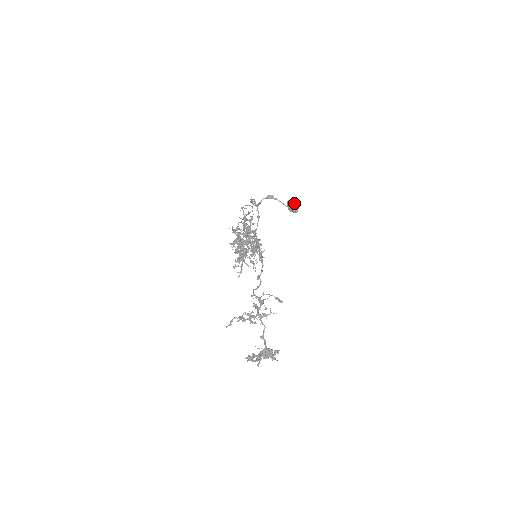
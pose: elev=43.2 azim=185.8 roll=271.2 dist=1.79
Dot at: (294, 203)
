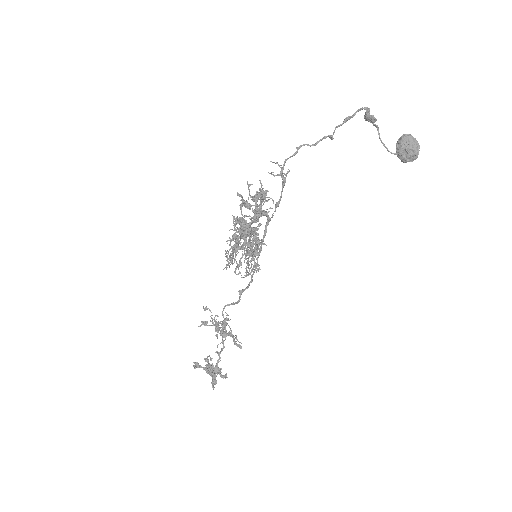
Dot at: (410, 147)
